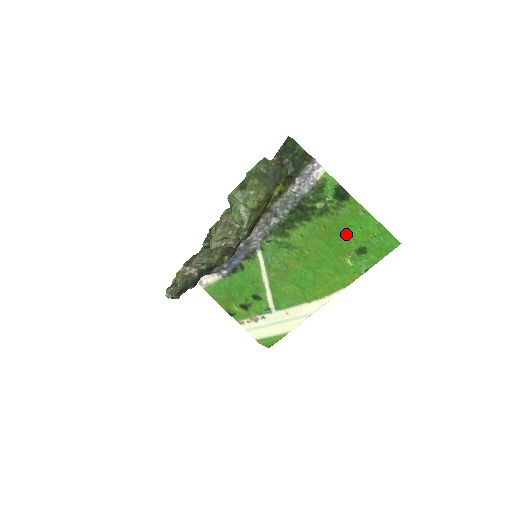
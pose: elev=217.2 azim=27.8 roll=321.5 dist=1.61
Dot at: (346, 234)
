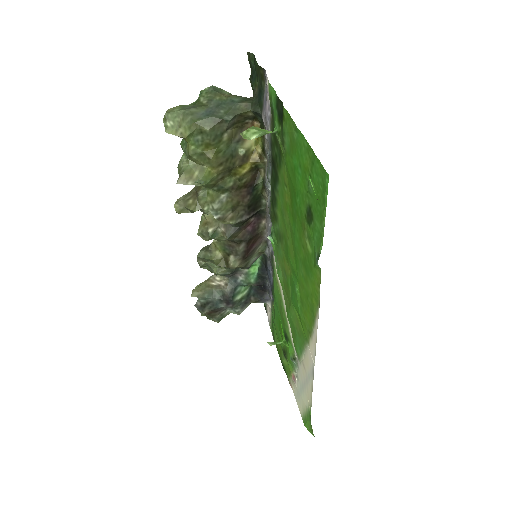
Dot at: (295, 187)
